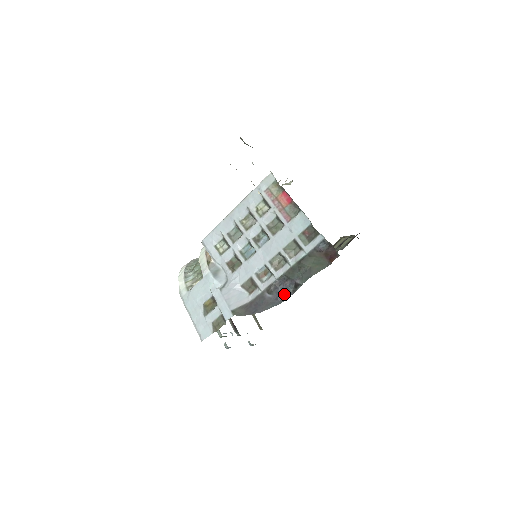
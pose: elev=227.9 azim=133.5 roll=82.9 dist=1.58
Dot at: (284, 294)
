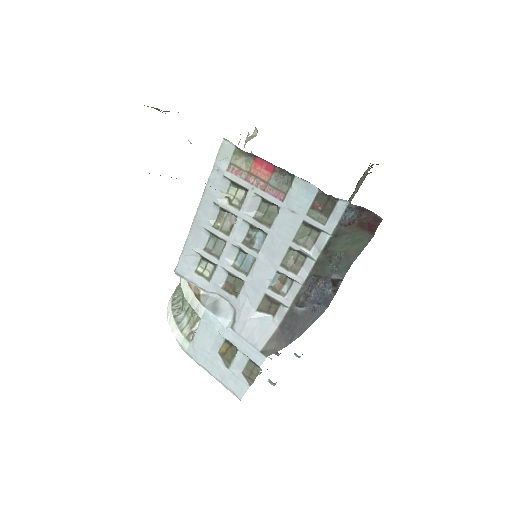
Dot at: (322, 300)
